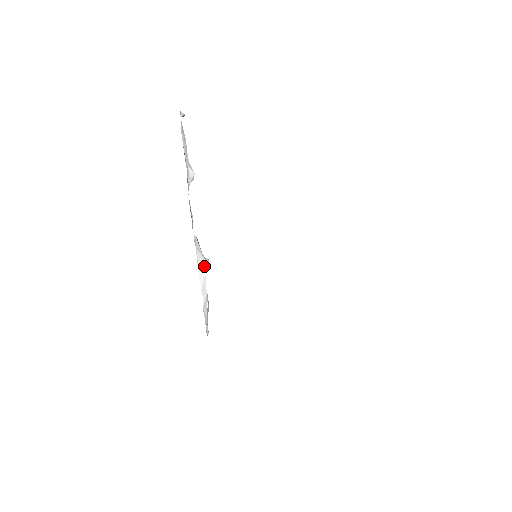
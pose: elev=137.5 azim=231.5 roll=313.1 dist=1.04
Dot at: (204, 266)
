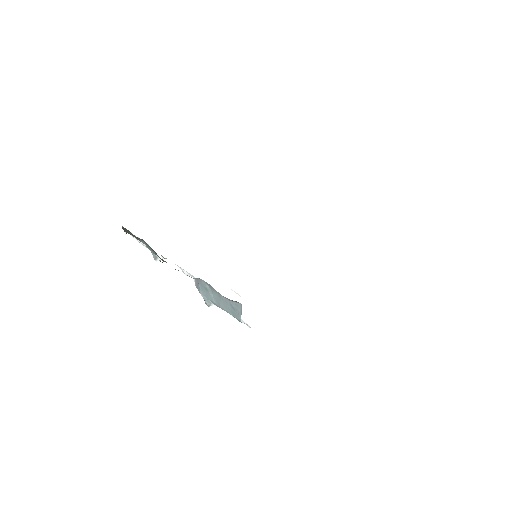
Dot at: occluded
